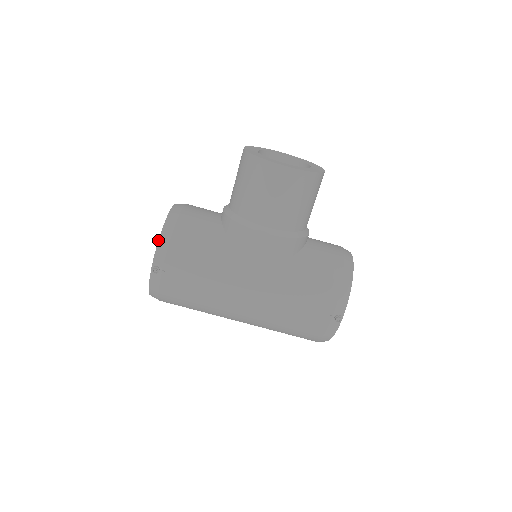
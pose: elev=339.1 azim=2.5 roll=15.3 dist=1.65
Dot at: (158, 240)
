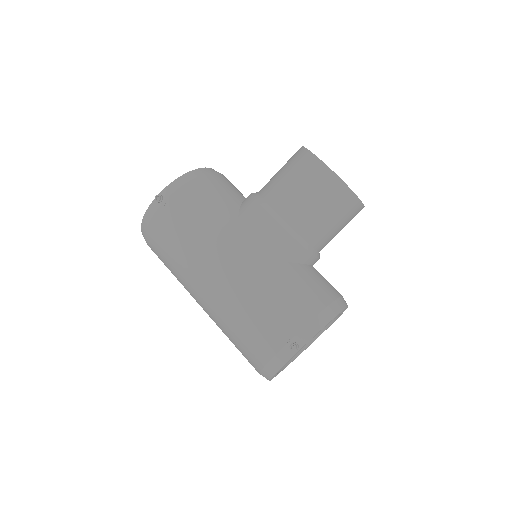
Dot at: occluded
